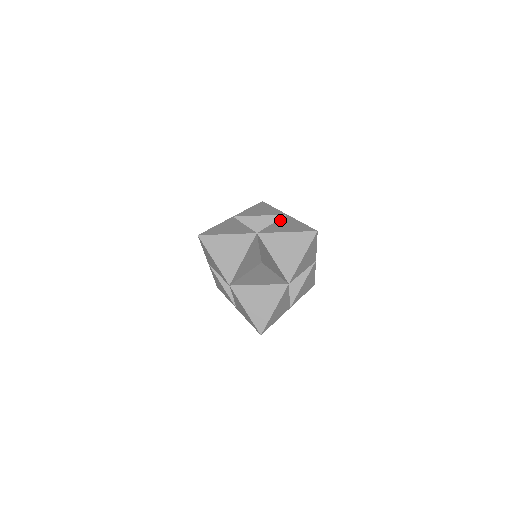
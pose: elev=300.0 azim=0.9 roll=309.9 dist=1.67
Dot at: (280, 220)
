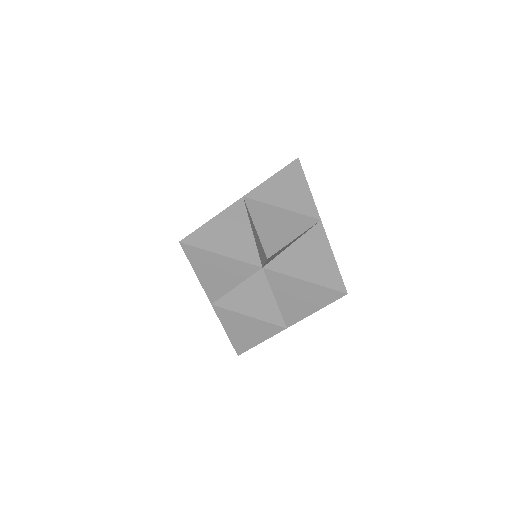
Dot at: occluded
